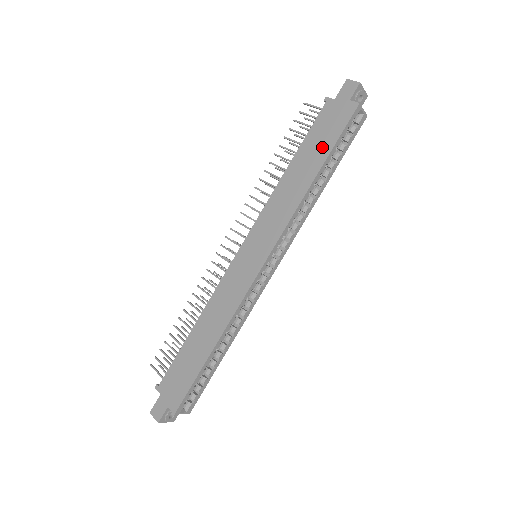
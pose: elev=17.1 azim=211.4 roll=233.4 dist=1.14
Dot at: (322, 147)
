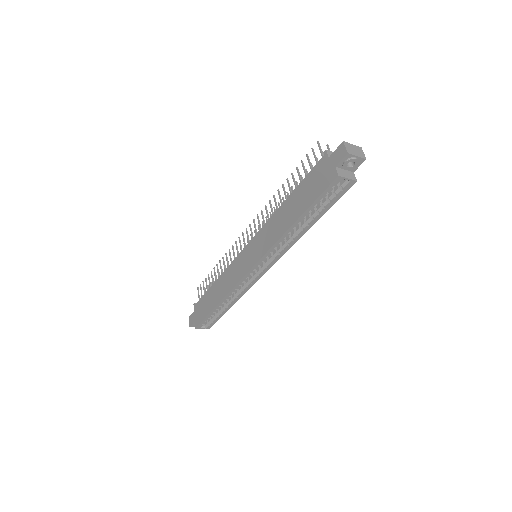
Dot at: (305, 200)
